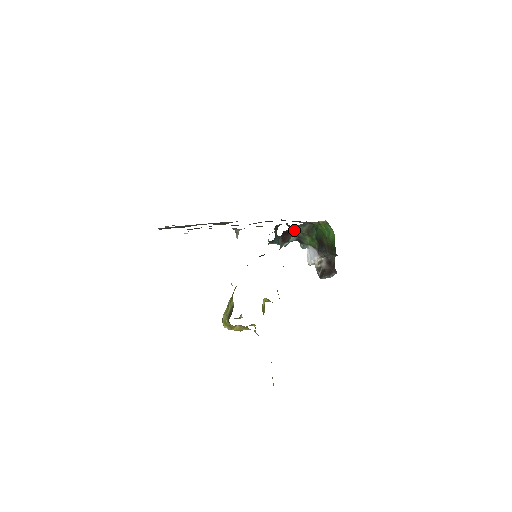
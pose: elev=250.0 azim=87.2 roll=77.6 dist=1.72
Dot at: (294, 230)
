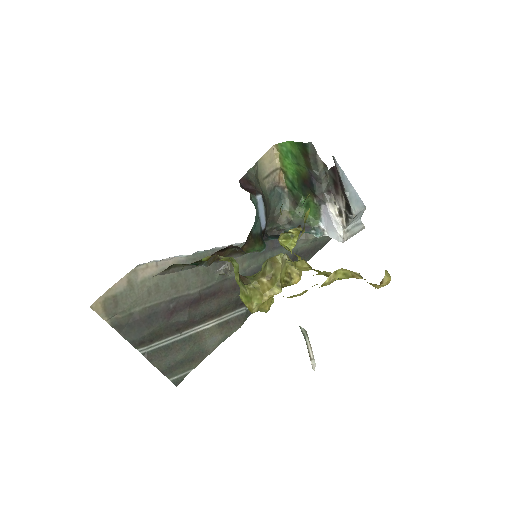
Dot at: (252, 177)
